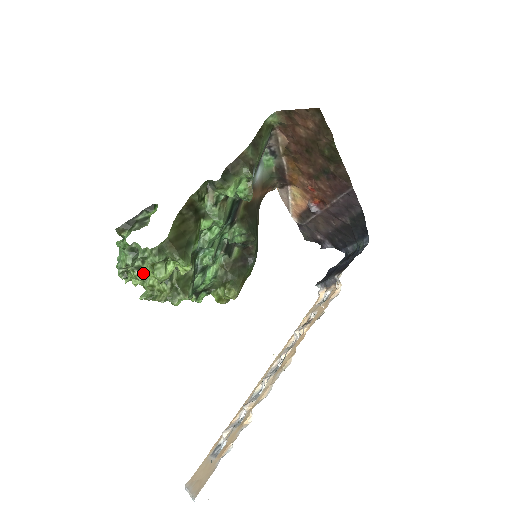
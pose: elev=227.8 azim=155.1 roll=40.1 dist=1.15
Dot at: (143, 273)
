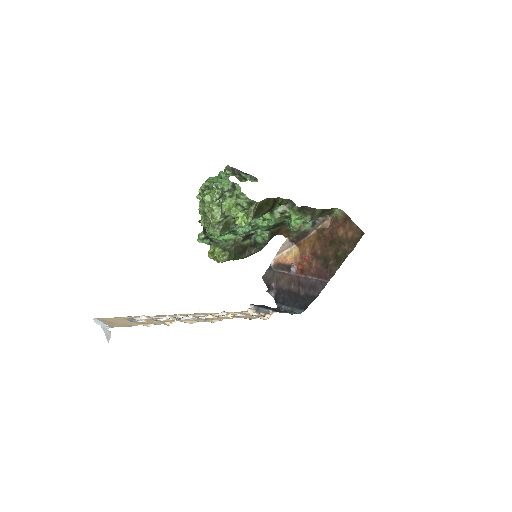
Dot at: (219, 200)
